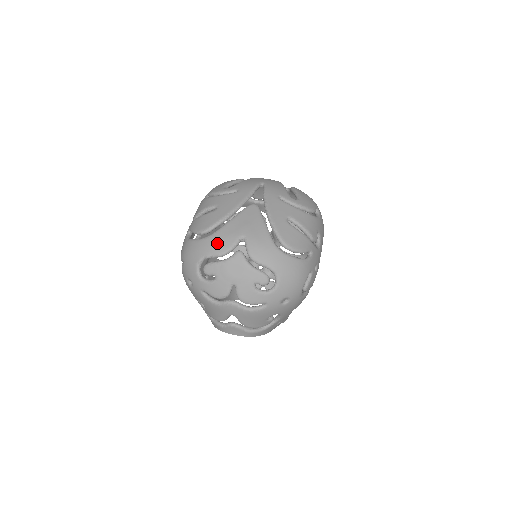
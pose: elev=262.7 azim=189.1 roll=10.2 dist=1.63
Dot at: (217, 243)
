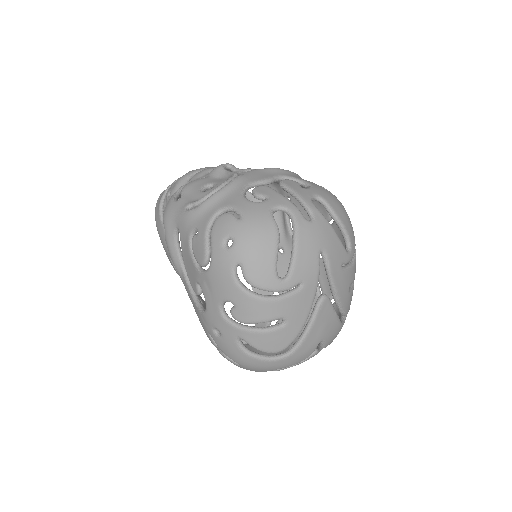
Dot at: (297, 360)
